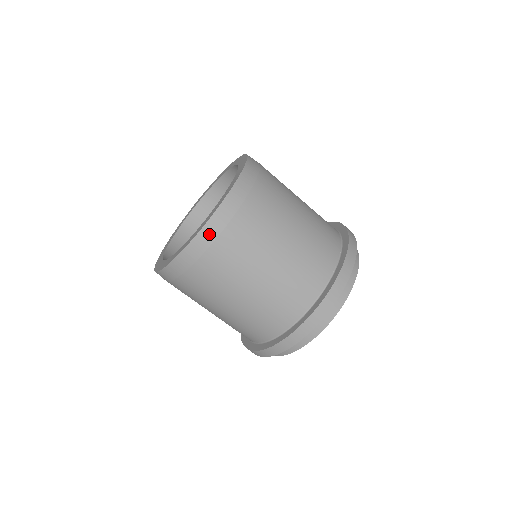
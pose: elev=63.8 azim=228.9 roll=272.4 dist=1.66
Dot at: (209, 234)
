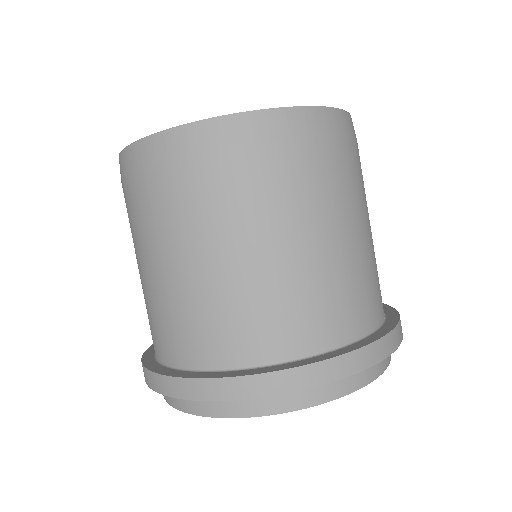
Dot at: (283, 123)
